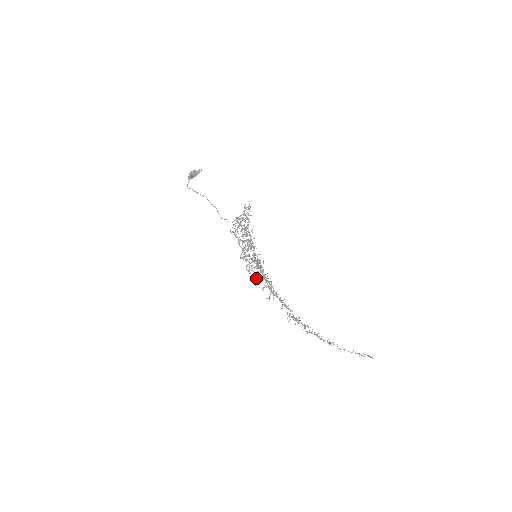
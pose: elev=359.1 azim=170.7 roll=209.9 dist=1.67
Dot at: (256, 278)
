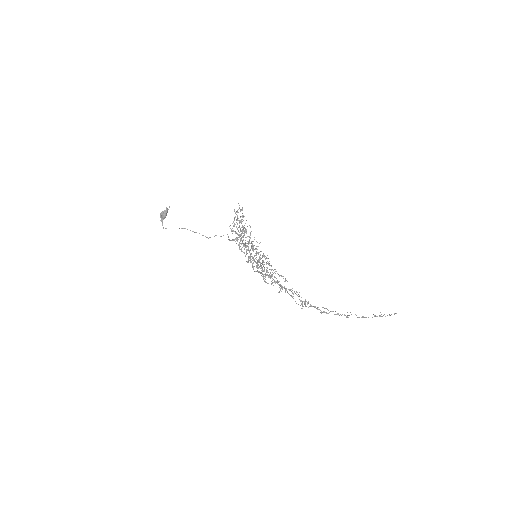
Dot at: occluded
